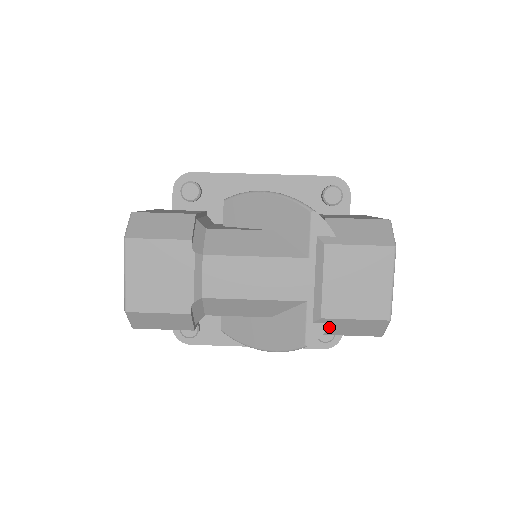
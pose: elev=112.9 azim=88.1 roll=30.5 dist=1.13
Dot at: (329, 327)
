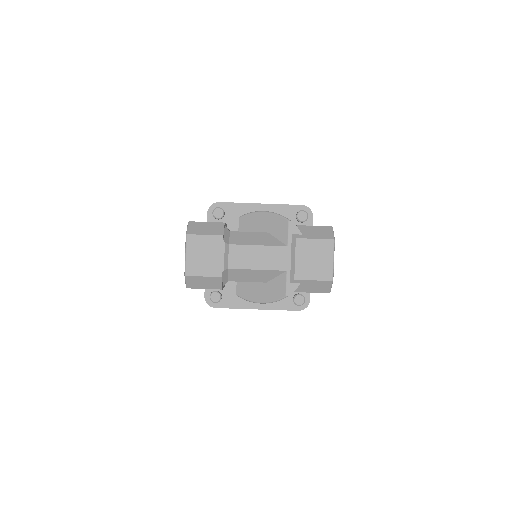
Dot at: (299, 286)
